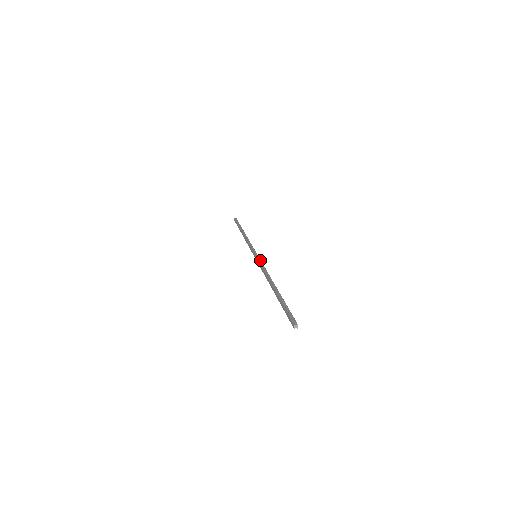
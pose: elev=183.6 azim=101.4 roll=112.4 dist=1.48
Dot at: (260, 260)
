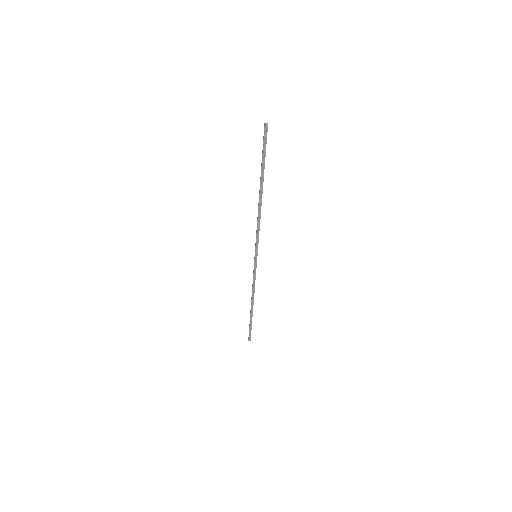
Dot at: (257, 242)
